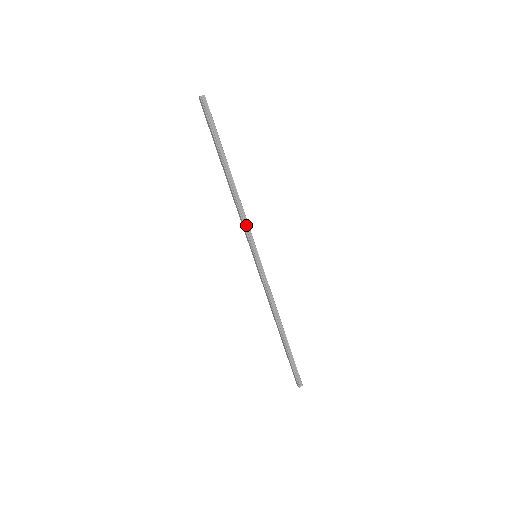
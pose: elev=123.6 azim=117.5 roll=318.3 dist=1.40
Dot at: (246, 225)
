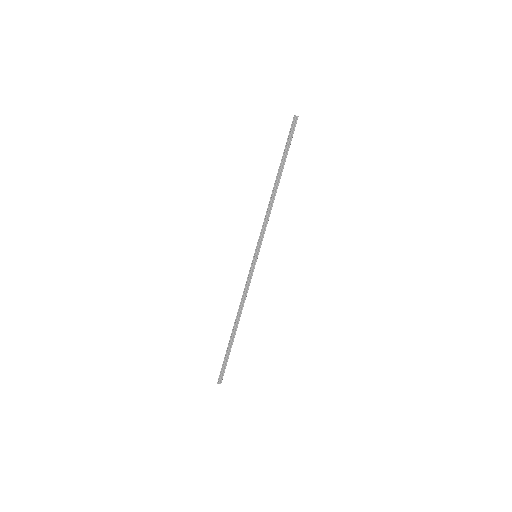
Dot at: (264, 227)
